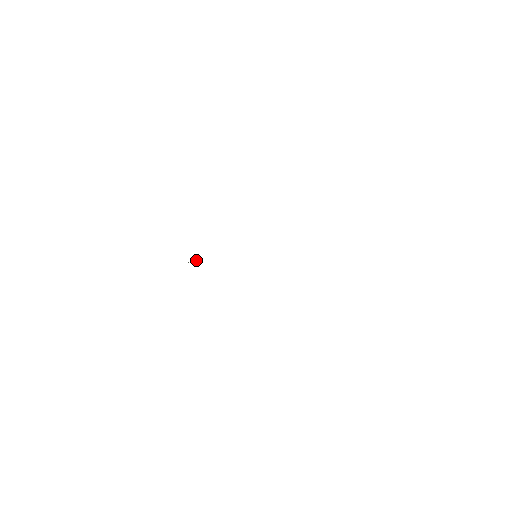
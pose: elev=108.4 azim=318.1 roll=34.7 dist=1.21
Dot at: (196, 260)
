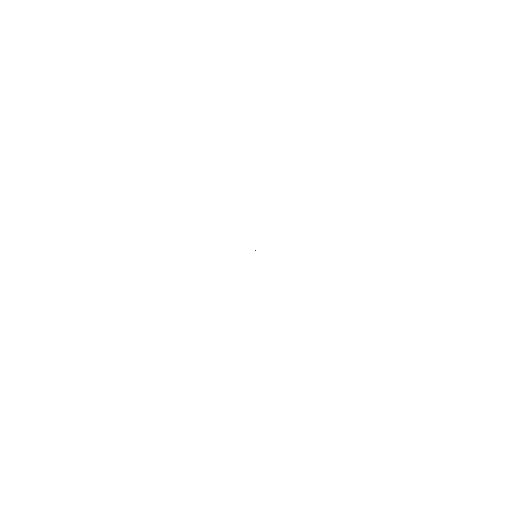
Dot at: occluded
